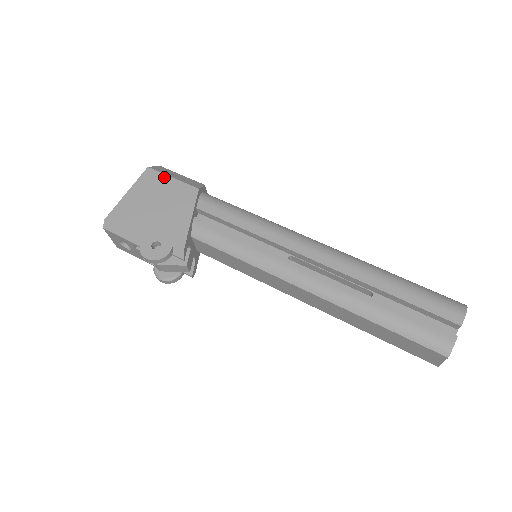
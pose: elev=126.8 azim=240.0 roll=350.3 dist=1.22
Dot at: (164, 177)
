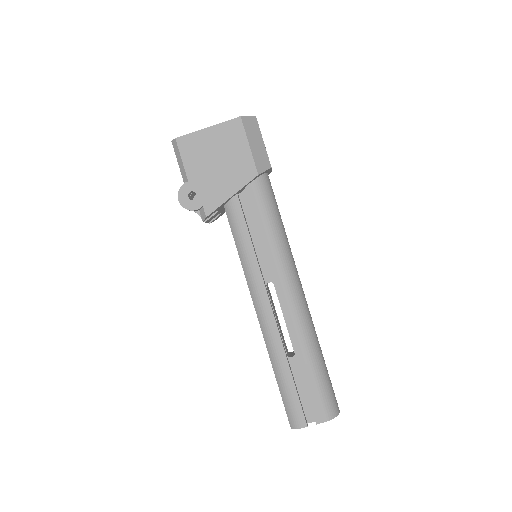
Dot at: (244, 139)
